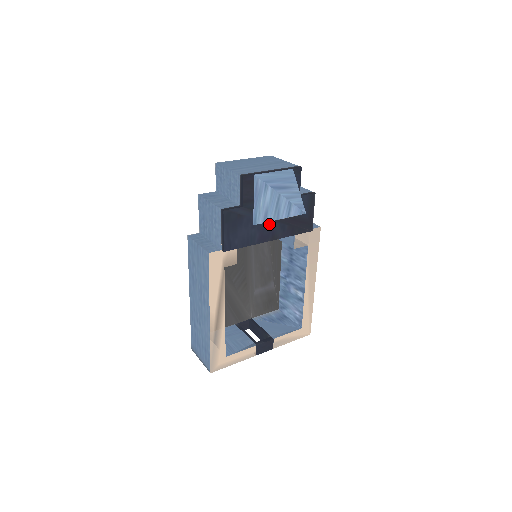
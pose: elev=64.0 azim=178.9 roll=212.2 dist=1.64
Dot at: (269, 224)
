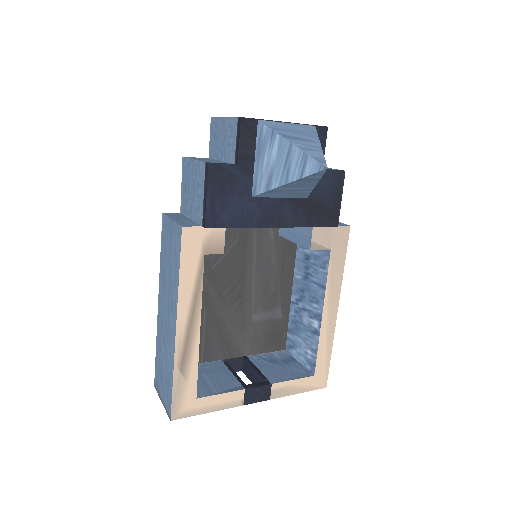
Dot at: (275, 201)
